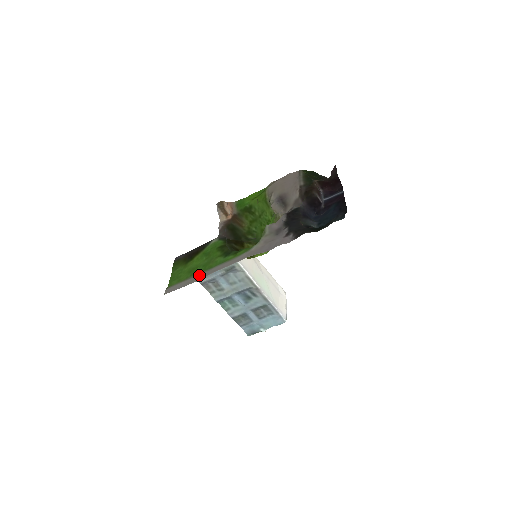
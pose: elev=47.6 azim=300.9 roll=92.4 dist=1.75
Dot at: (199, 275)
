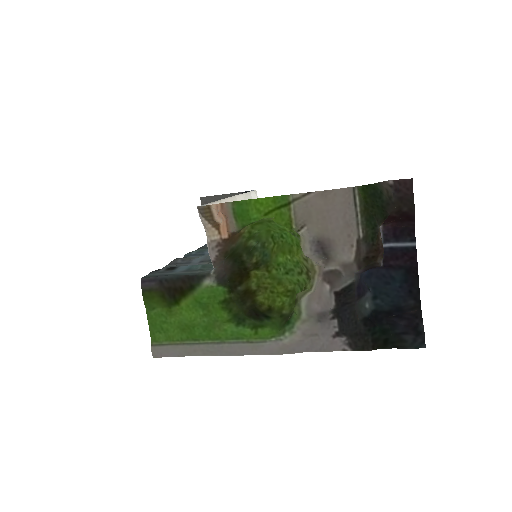
Dot at: (203, 347)
